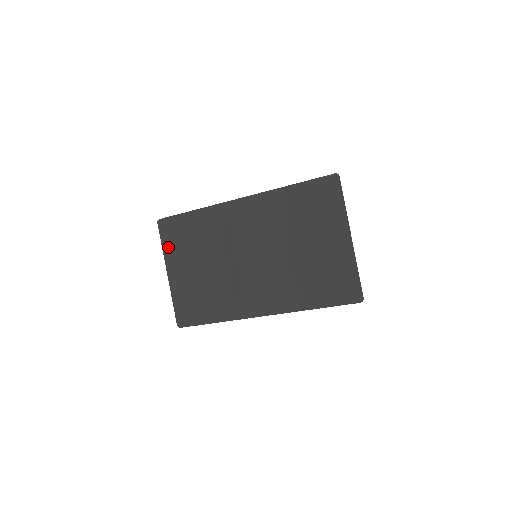
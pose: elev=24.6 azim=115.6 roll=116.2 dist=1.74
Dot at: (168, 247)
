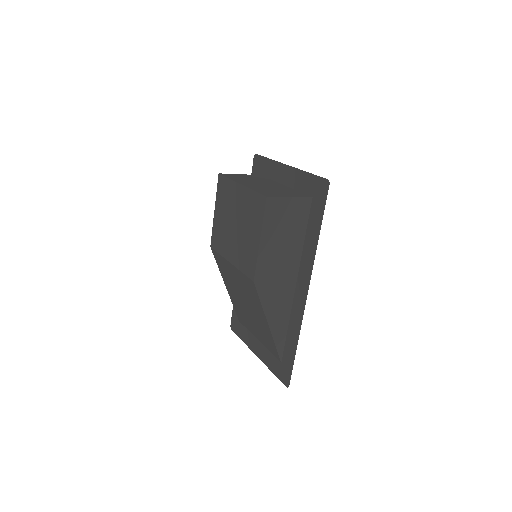
Dot at: (244, 336)
